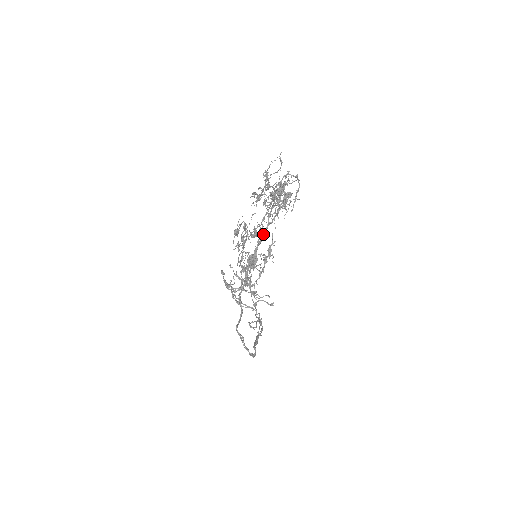
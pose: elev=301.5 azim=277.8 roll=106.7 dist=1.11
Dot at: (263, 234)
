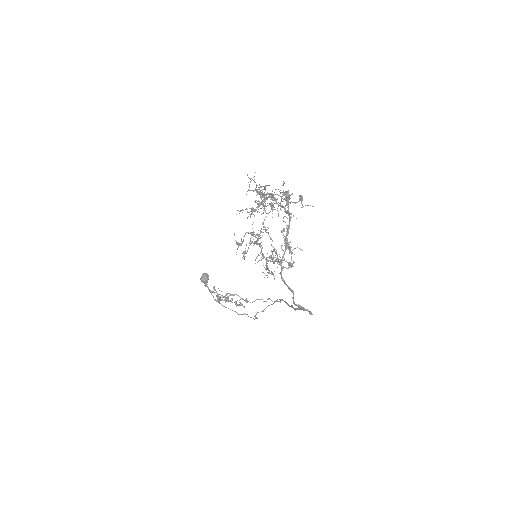
Dot at: (289, 227)
